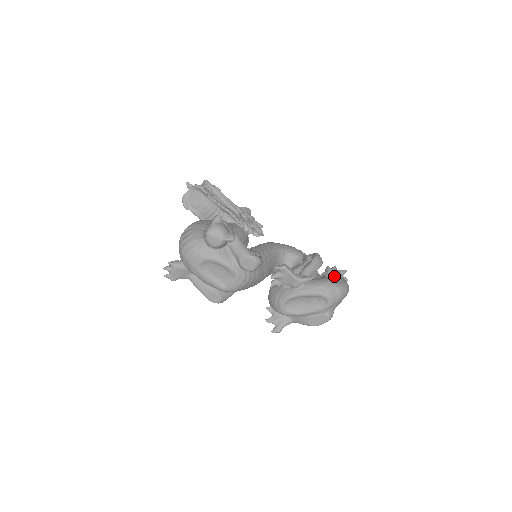
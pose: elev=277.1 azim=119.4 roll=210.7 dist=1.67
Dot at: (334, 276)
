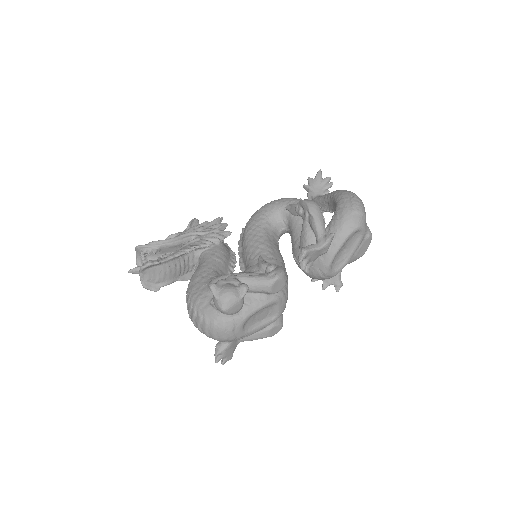
Dot at: (319, 188)
